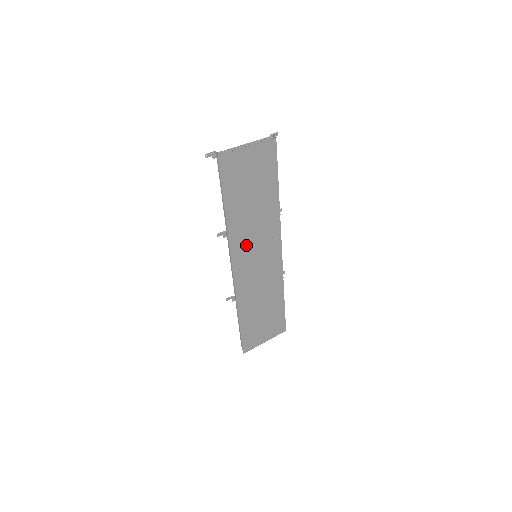
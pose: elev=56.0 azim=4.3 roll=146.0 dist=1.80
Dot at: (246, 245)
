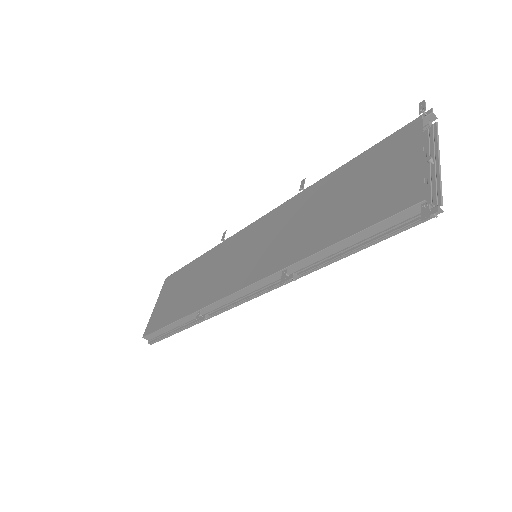
Dot at: occluded
